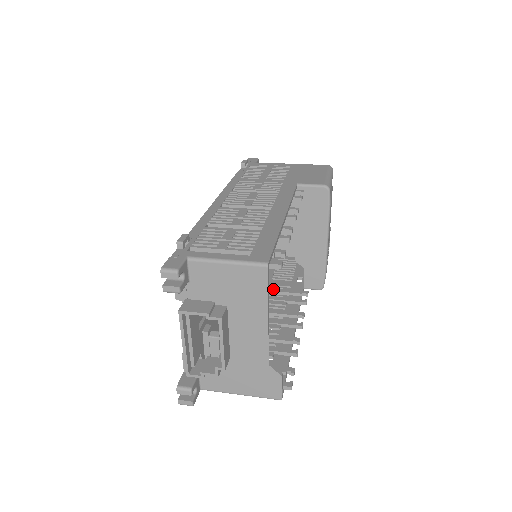
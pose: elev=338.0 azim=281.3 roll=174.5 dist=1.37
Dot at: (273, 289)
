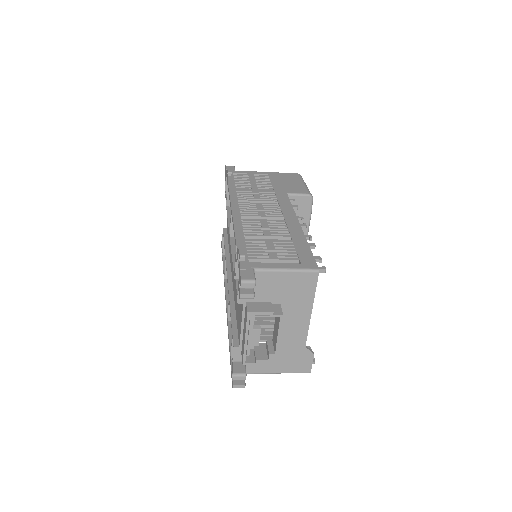
Dot at: occluded
